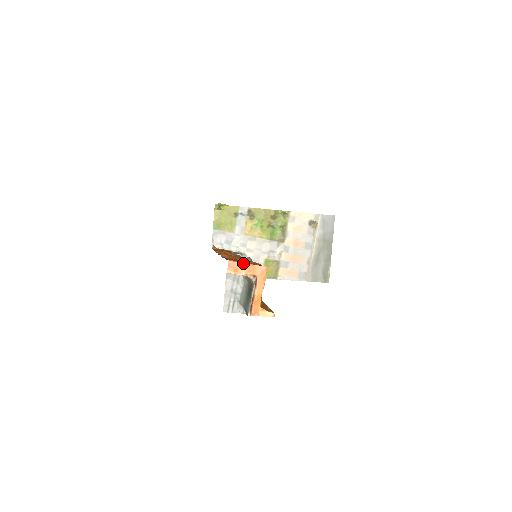
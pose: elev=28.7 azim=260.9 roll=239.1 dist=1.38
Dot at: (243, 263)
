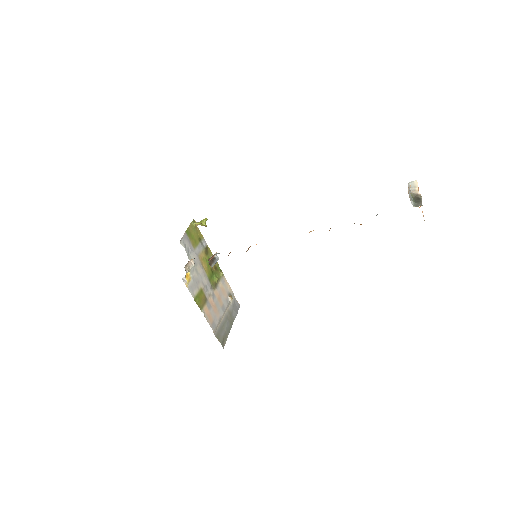
Dot at: occluded
